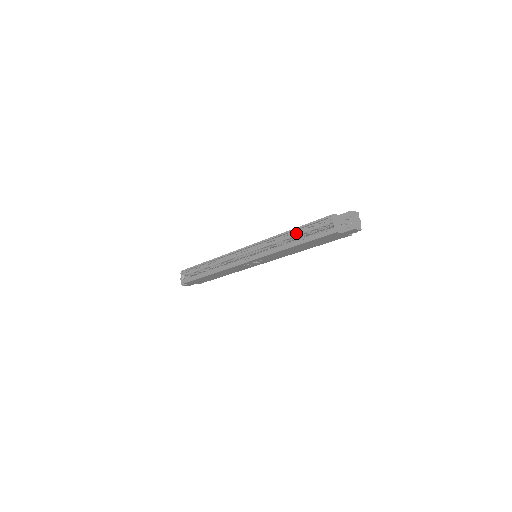
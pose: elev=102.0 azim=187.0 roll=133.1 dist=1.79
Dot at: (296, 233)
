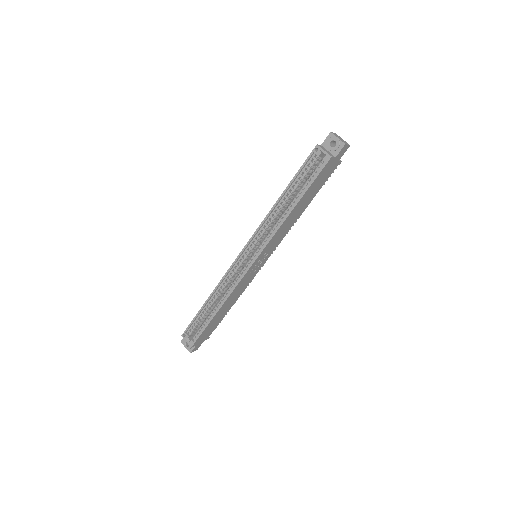
Dot at: (289, 193)
